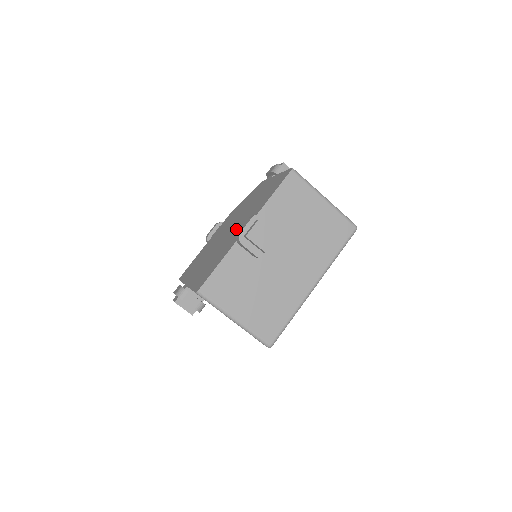
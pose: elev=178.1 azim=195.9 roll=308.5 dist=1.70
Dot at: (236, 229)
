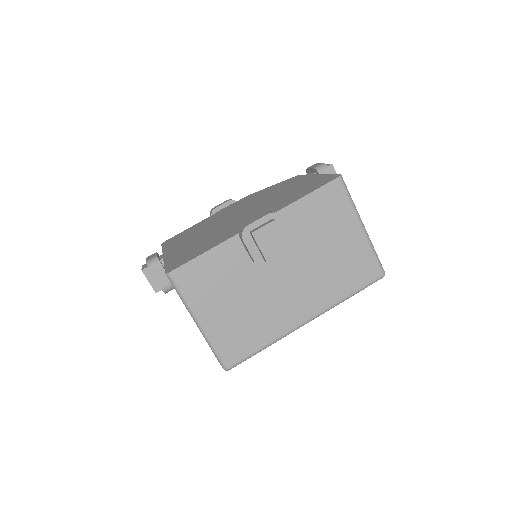
Dot at: (246, 217)
